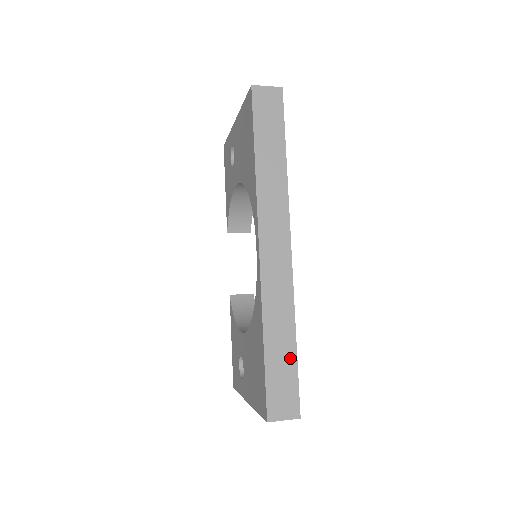
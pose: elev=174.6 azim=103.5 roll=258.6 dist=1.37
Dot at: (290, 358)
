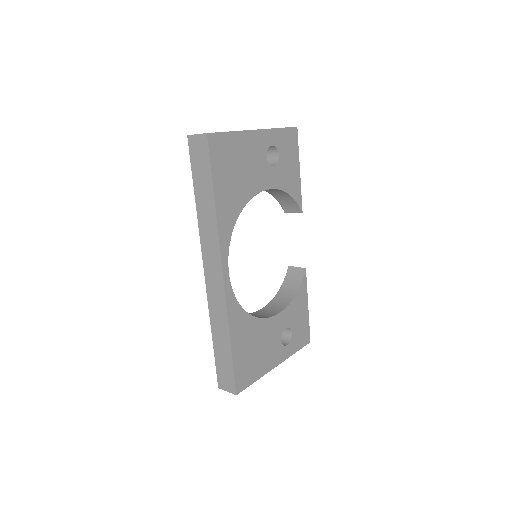
Dot at: (228, 354)
